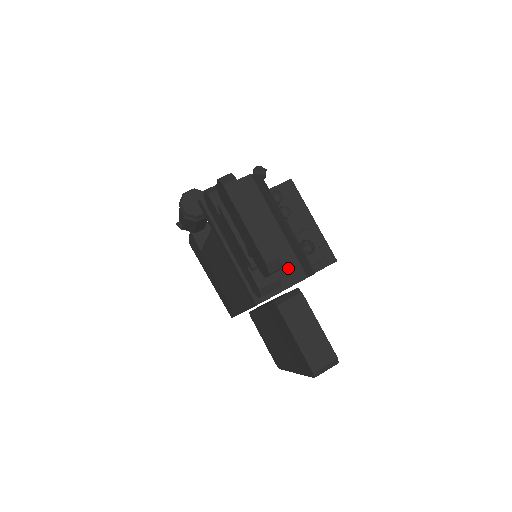
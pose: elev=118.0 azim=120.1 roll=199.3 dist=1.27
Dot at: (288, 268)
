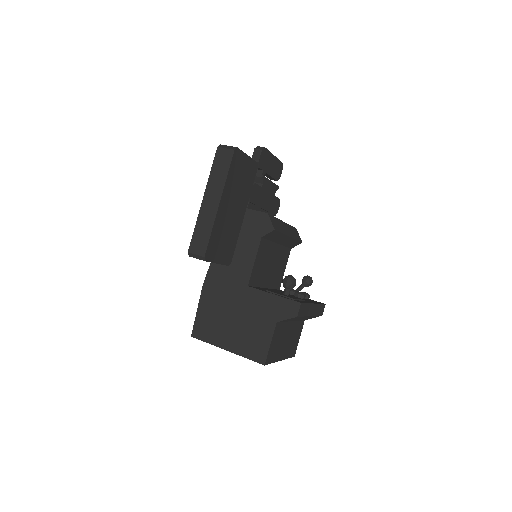
Dot at: occluded
